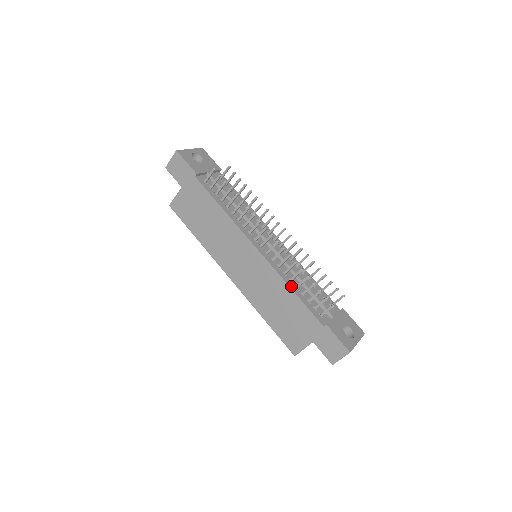
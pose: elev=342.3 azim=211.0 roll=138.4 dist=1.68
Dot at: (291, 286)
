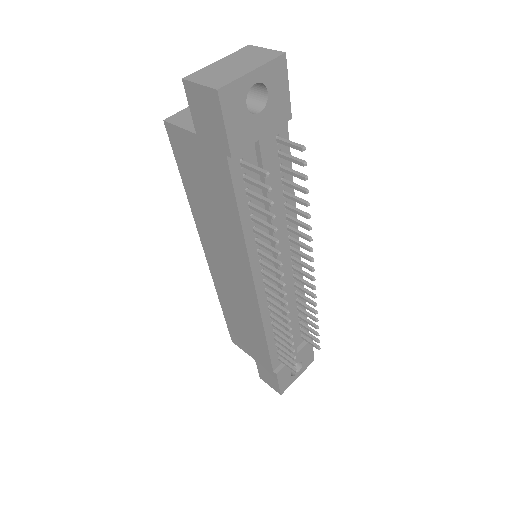
Dot at: (268, 333)
